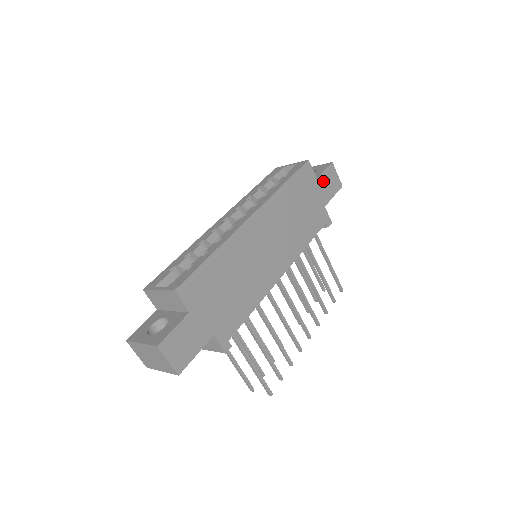
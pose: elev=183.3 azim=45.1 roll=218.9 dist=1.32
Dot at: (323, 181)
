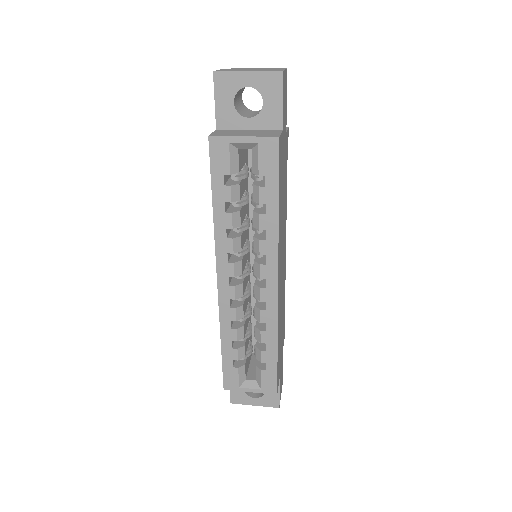
Dot at: (283, 116)
